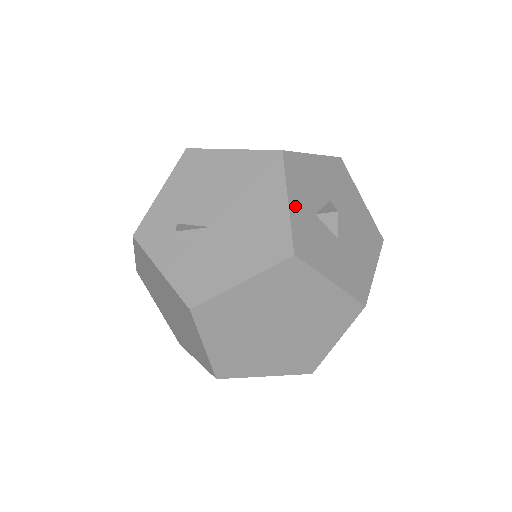
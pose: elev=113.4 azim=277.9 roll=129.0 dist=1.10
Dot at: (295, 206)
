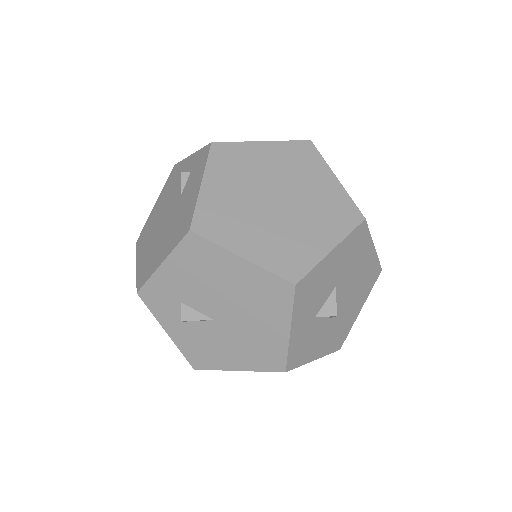
Dot at: (296, 330)
